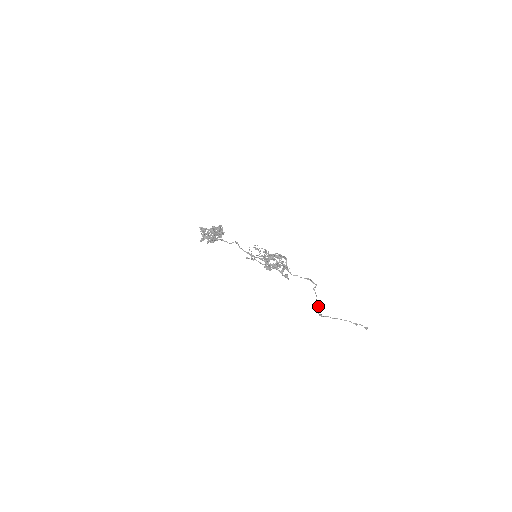
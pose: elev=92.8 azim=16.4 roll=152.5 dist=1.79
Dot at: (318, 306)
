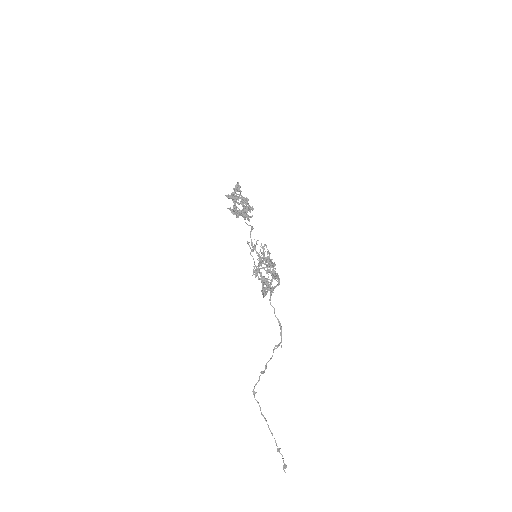
Dot at: (262, 372)
